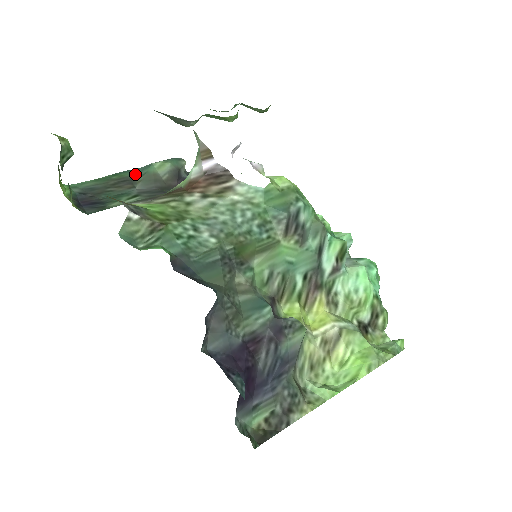
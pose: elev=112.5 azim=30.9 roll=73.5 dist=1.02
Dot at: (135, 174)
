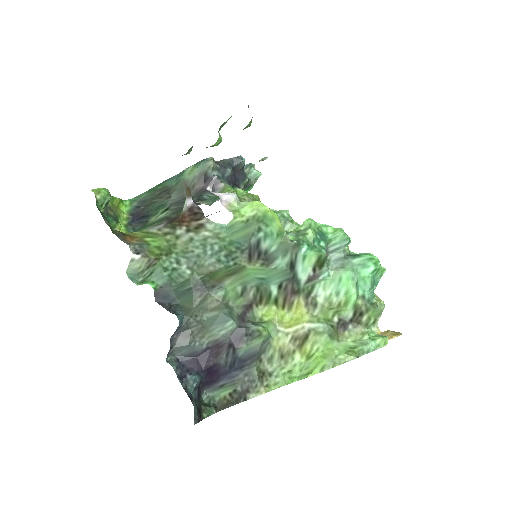
Dot at: (173, 182)
